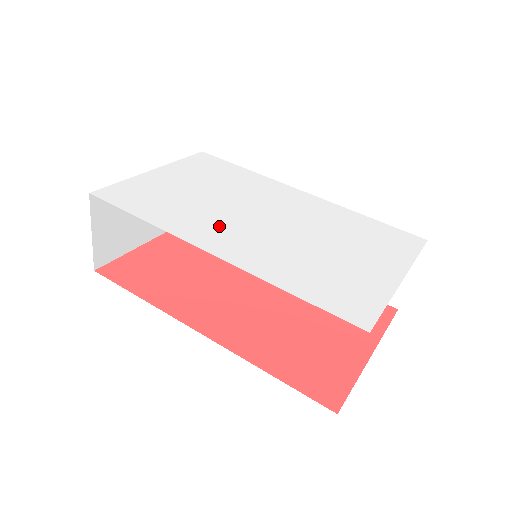
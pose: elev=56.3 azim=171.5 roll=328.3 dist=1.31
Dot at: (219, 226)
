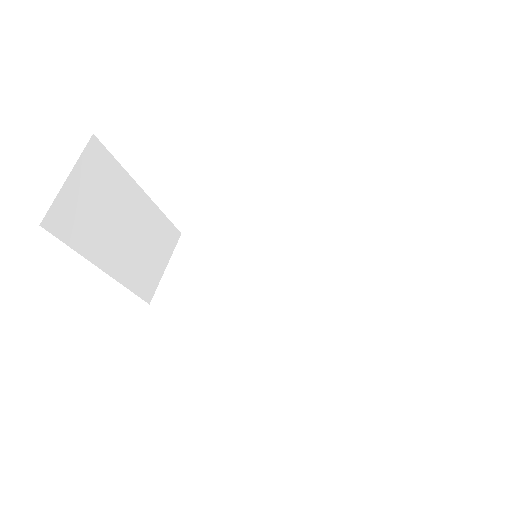
Dot at: occluded
